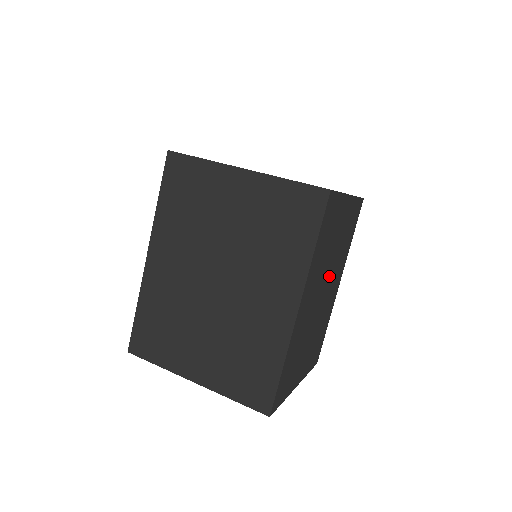
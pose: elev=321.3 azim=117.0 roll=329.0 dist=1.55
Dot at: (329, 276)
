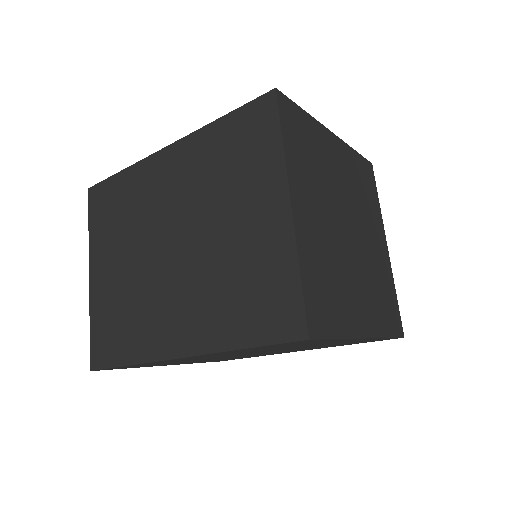
Dot at: (274, 351)
